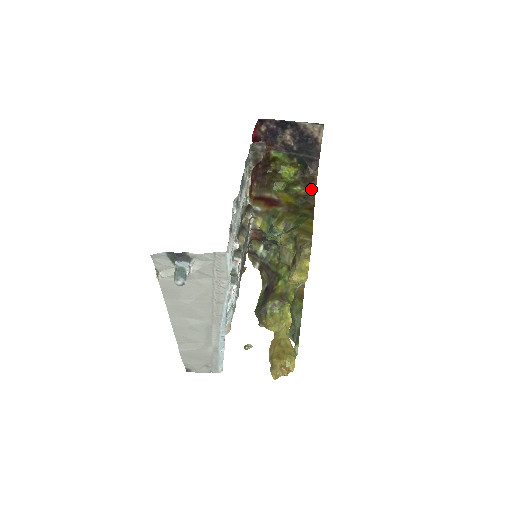
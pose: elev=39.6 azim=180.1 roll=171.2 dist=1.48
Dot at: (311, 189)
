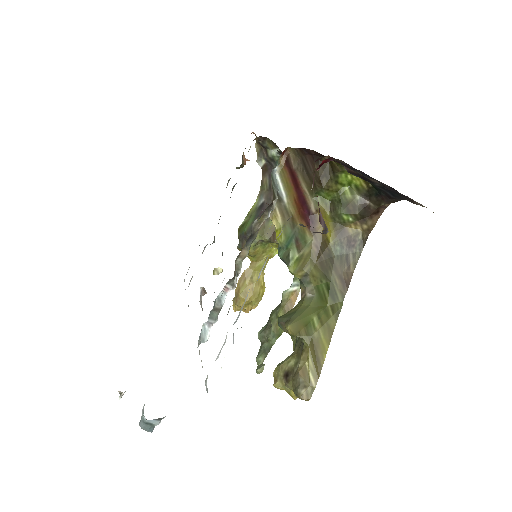
Dot at: (365, 229)
